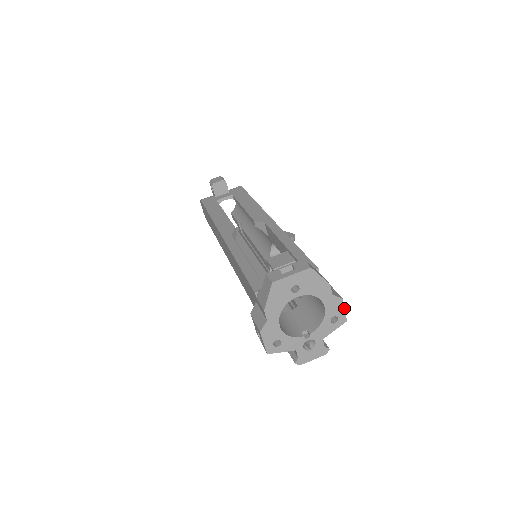
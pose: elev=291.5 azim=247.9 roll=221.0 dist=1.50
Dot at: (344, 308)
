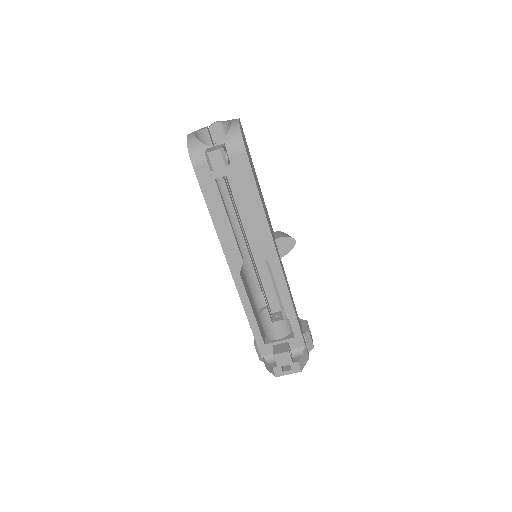
Dot at: occluded
